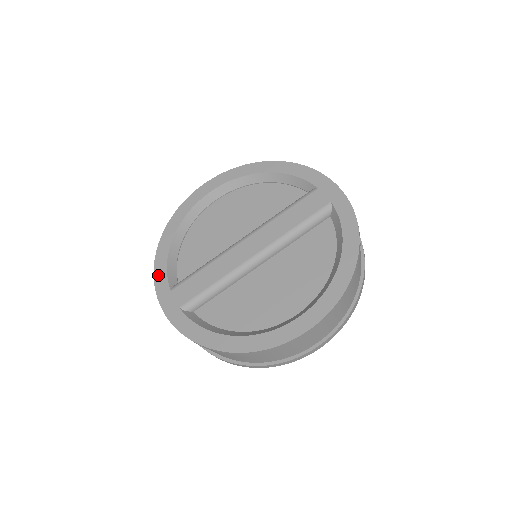
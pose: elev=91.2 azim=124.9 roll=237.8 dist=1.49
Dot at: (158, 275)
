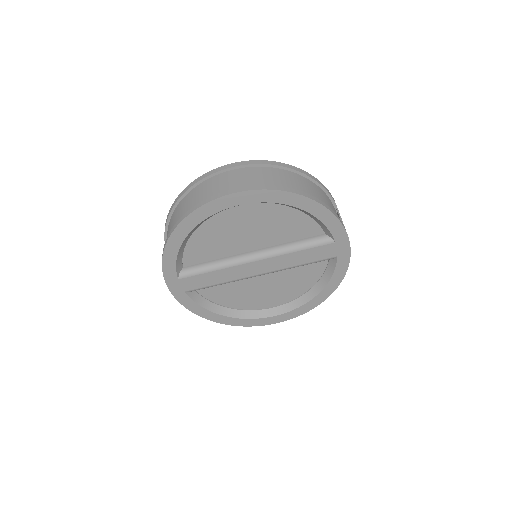
Dot at: (167, 265)
